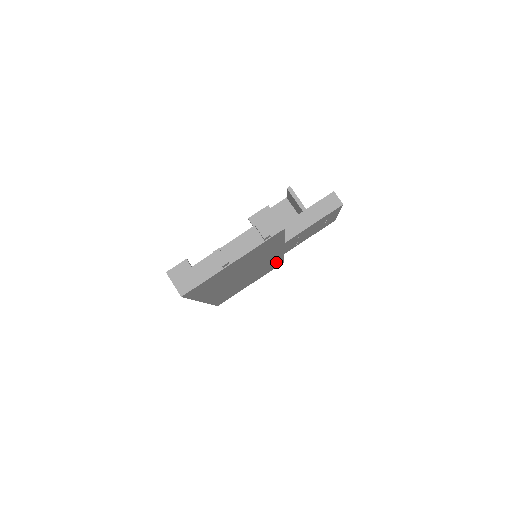
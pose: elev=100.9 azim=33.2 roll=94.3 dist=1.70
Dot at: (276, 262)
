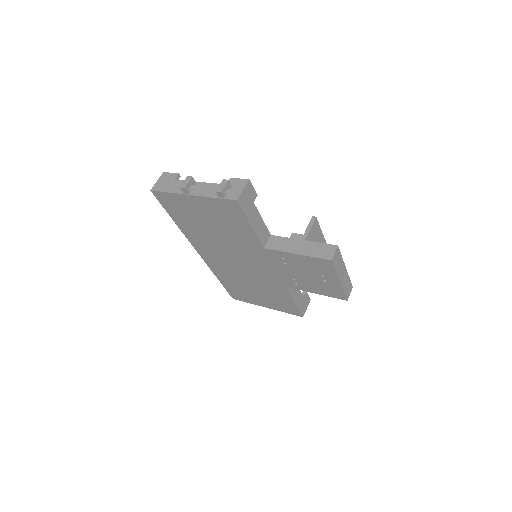
Dot at: (284, 296)
